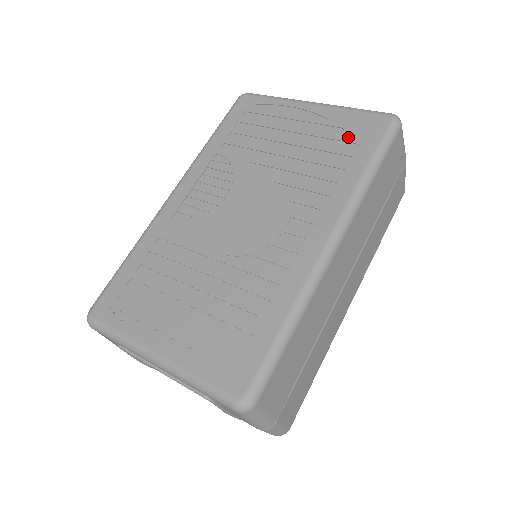
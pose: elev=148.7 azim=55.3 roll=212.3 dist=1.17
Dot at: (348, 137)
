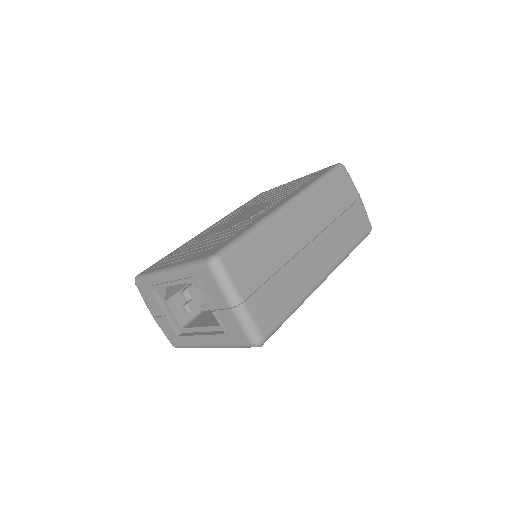
Dot at: (311, 177)
